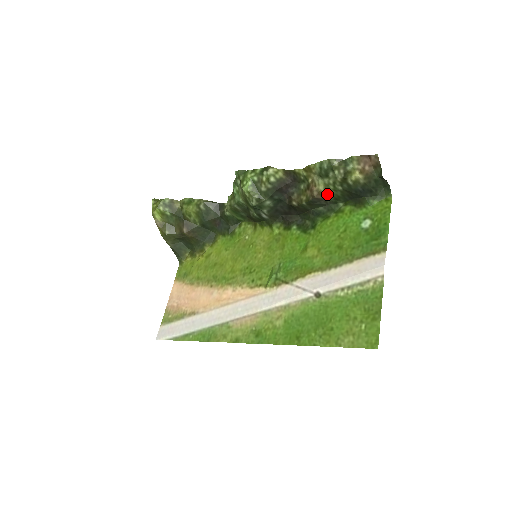
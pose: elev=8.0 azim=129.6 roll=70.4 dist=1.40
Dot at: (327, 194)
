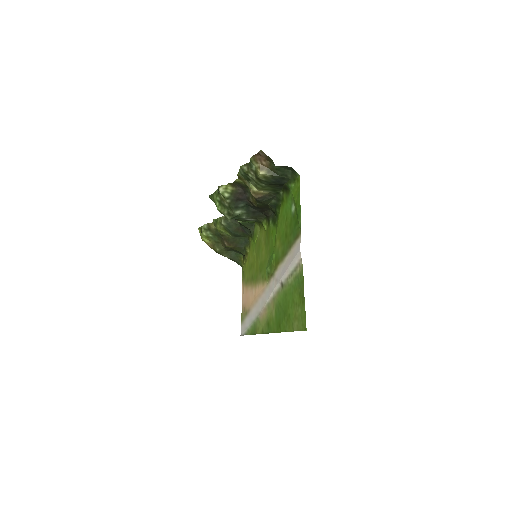
Dot at: (264, 191)
